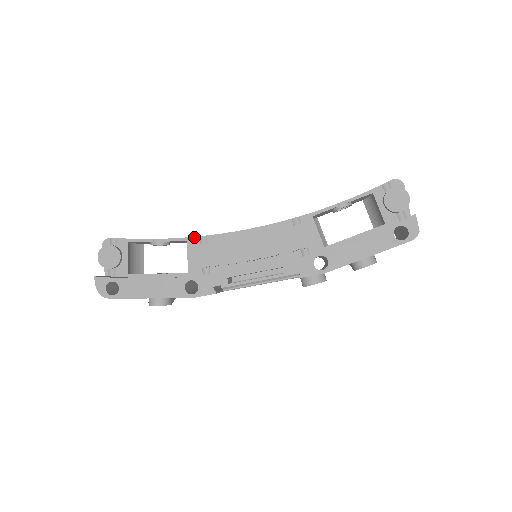
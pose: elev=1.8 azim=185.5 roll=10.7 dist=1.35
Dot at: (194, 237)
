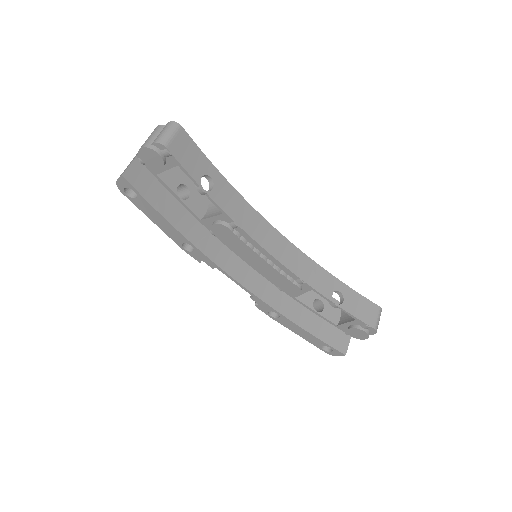
Dot at: (230, 218)
